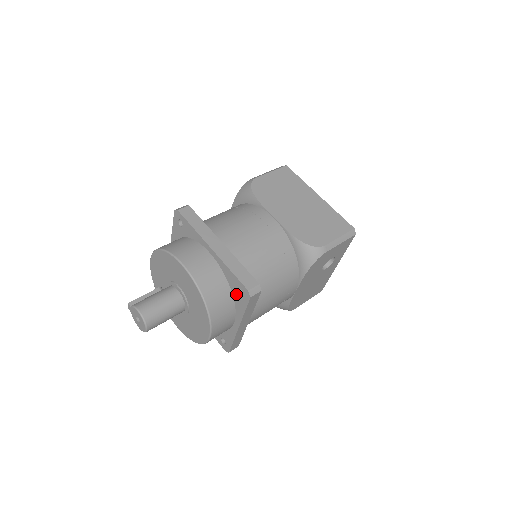
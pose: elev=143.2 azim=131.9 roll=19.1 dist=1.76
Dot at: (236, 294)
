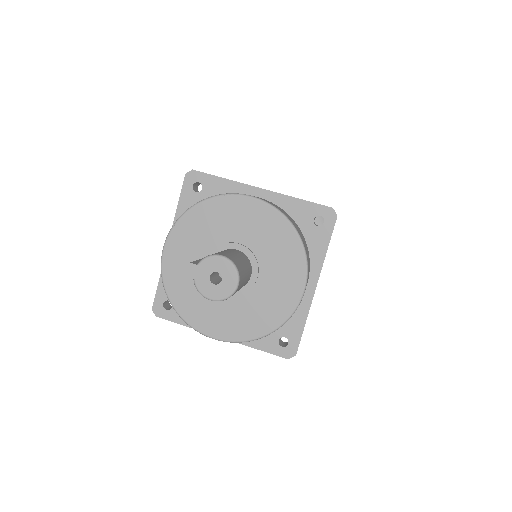
Dot at: (311, 230)
